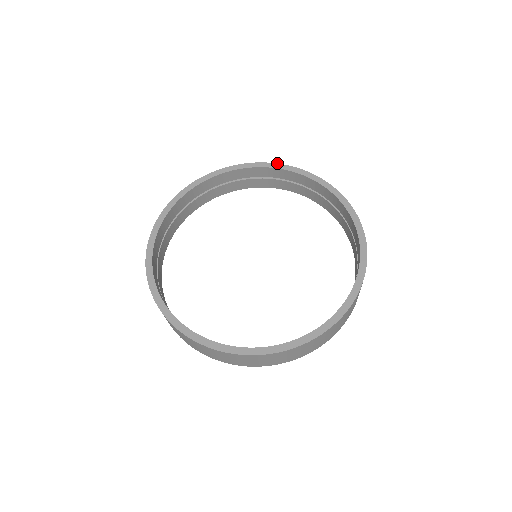
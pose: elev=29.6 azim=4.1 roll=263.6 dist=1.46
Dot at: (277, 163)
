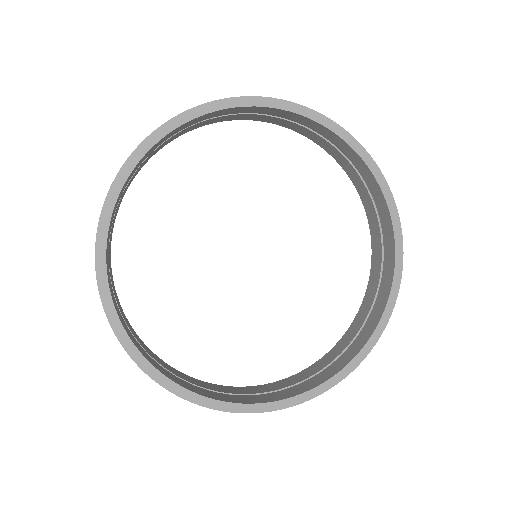
Dot at: (240, 96)
